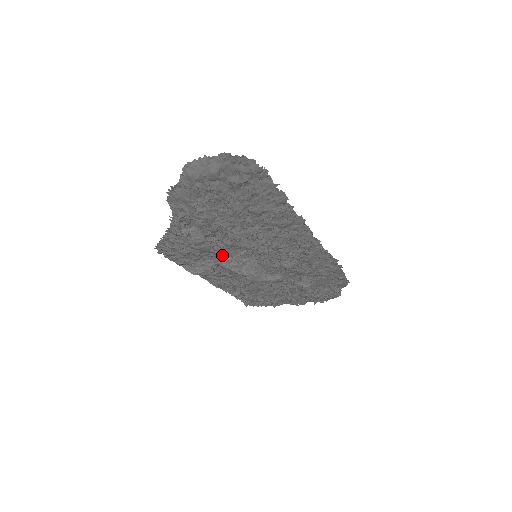
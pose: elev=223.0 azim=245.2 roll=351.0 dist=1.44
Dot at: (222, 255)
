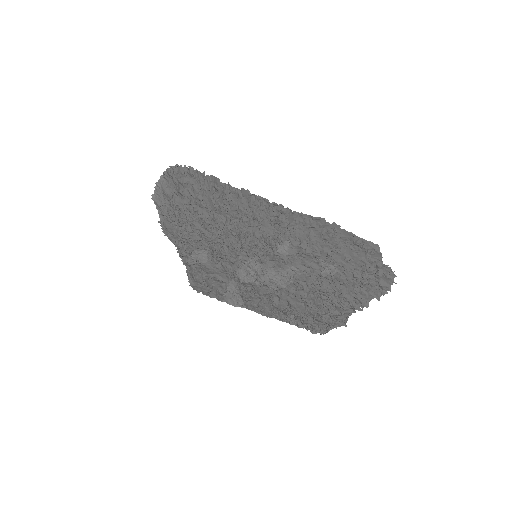
Dot at: (232, 269)
